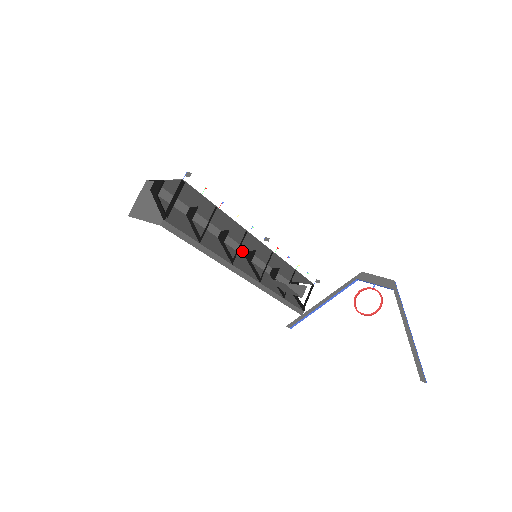
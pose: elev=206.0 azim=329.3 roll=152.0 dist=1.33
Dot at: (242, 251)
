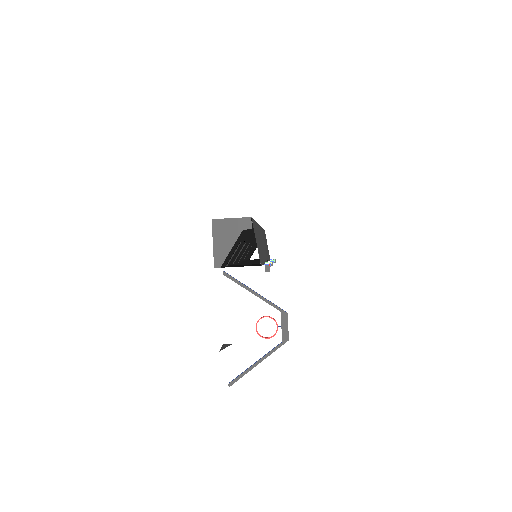
Dot at: occluded
